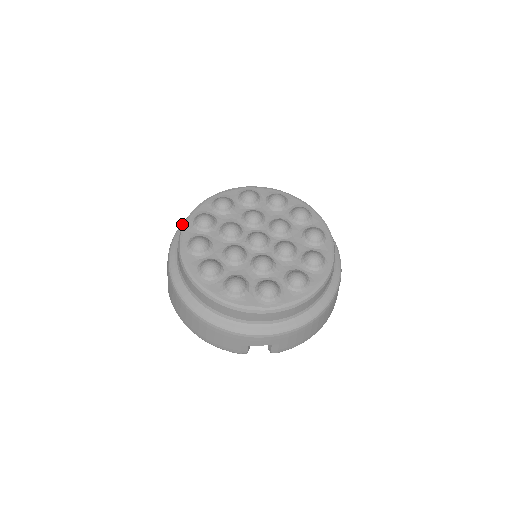
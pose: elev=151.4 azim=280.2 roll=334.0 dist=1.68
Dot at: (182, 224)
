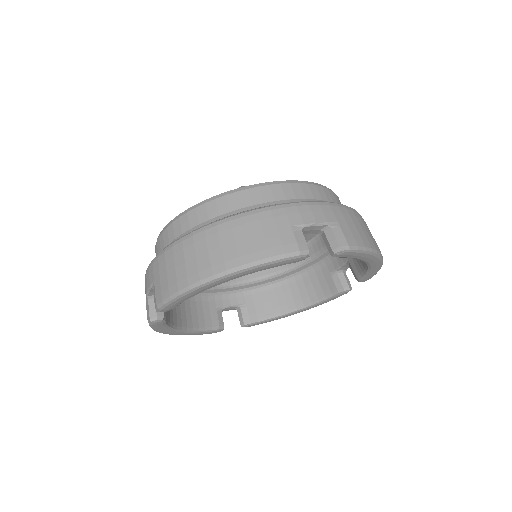
Dot at: occluded
